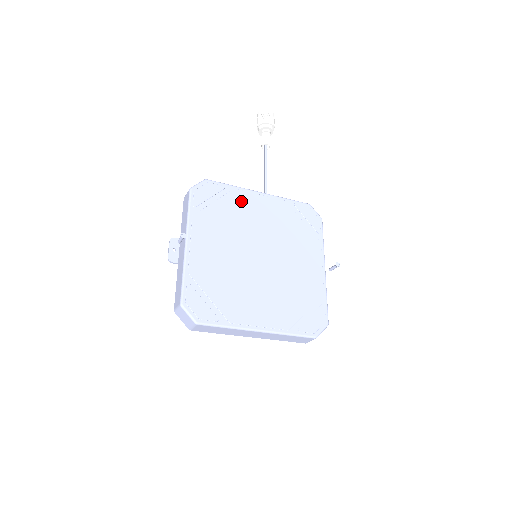
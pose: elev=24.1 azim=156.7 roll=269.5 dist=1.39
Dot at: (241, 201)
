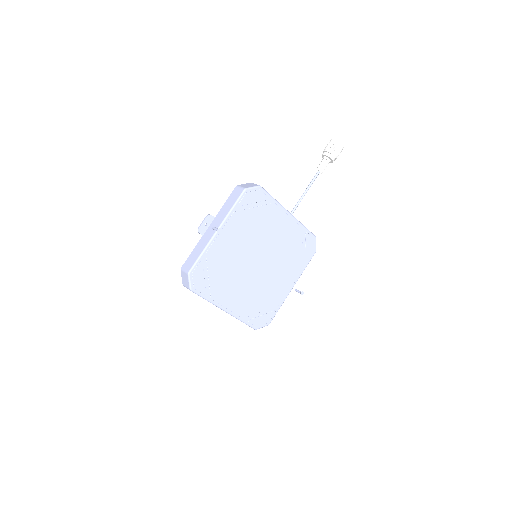
Dot at: (273, 215)
